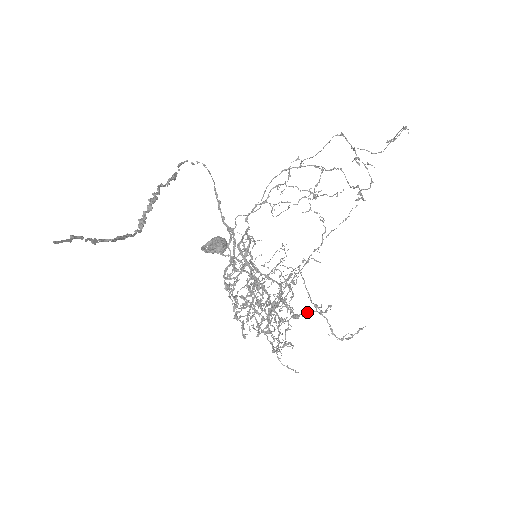
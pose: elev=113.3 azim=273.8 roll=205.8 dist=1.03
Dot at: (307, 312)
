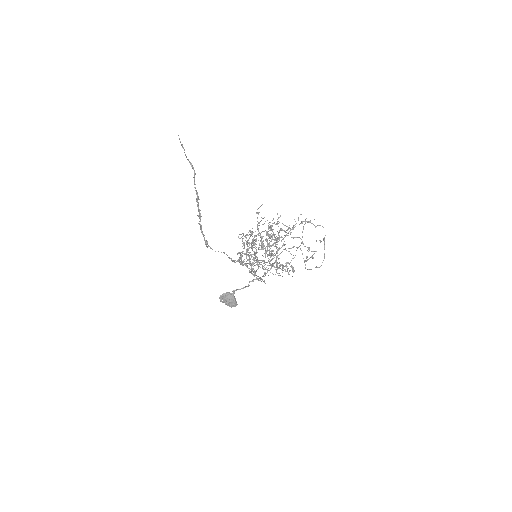
Dot at: occluded
